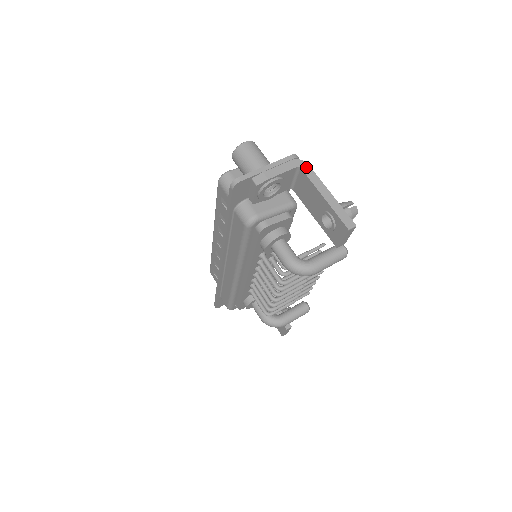
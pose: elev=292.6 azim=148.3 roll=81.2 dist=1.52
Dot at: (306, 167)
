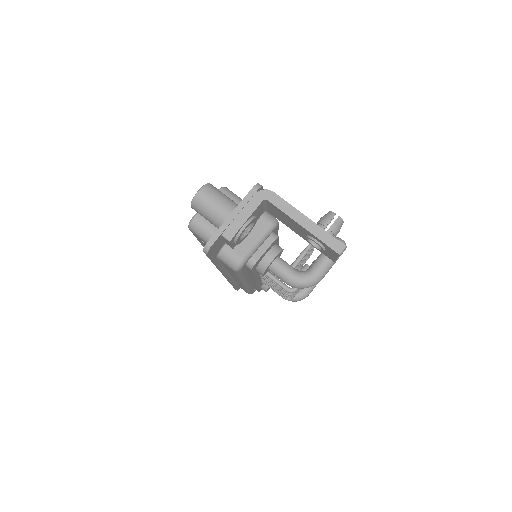
Dot at: (272, 197)
